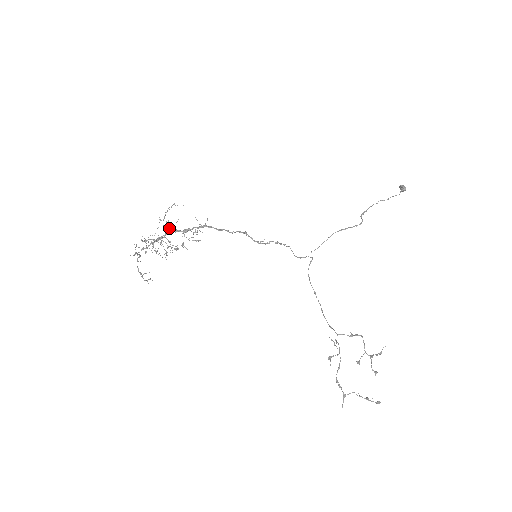
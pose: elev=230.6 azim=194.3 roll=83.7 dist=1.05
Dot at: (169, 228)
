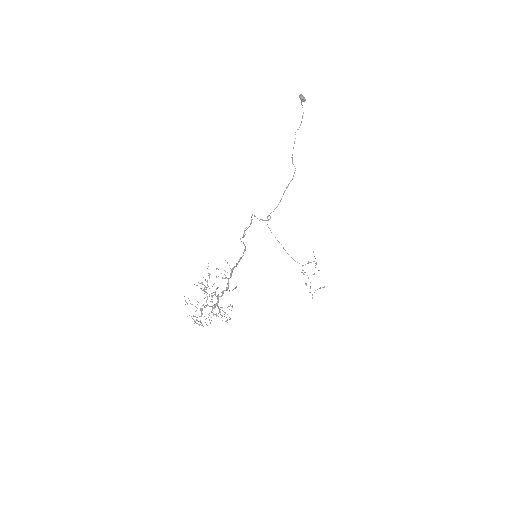
Dot at: occluded
